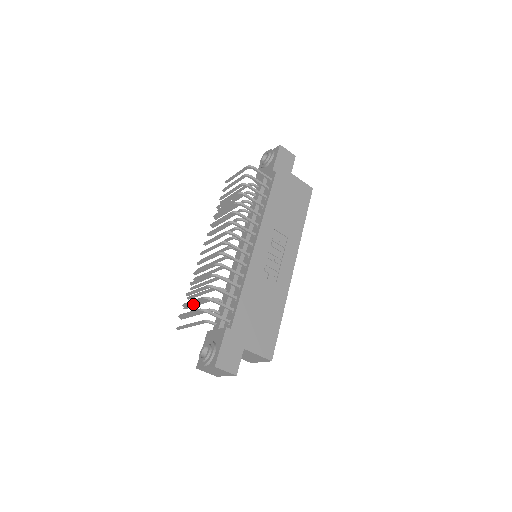
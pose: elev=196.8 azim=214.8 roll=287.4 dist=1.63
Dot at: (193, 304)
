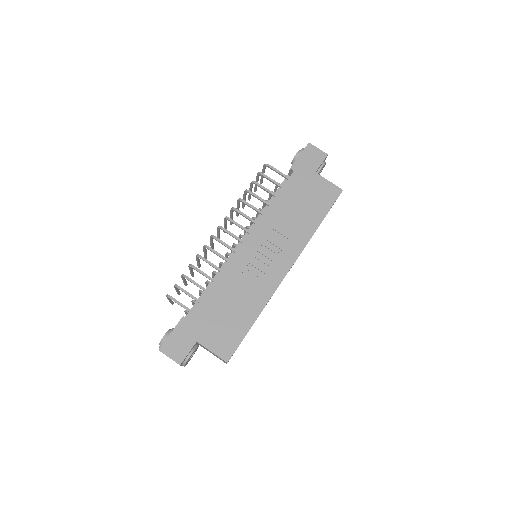
Dot at: occluded
